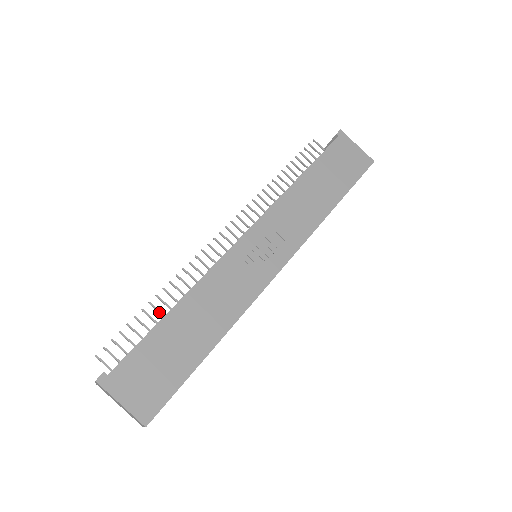
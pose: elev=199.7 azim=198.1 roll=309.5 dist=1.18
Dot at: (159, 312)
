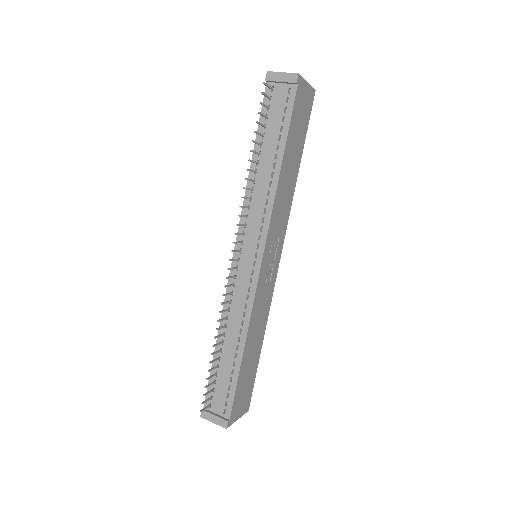
Dot at: (218, 352)
